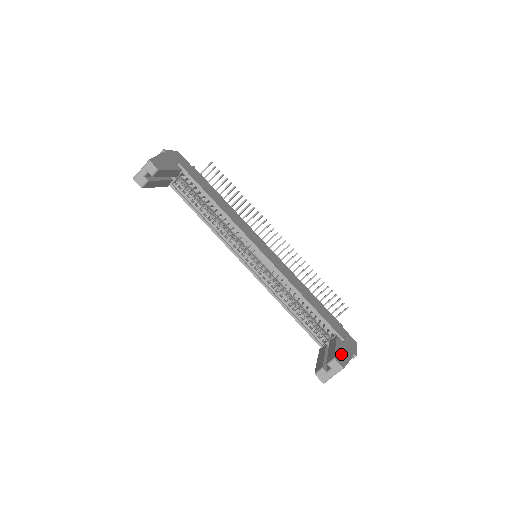
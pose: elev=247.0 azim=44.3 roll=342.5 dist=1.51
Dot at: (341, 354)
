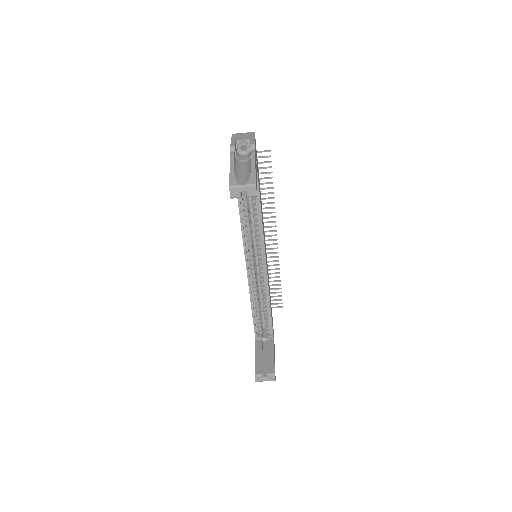
Dot at: occluded
